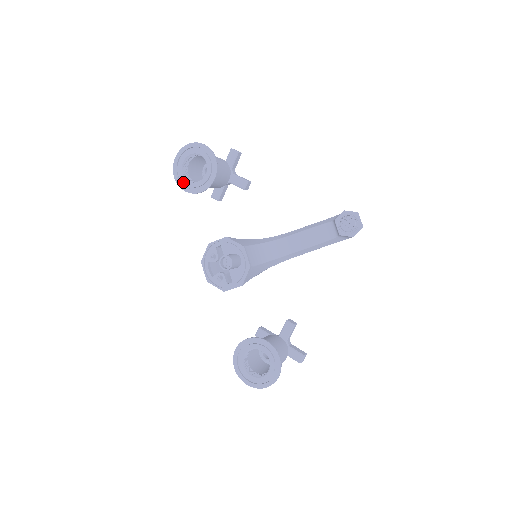
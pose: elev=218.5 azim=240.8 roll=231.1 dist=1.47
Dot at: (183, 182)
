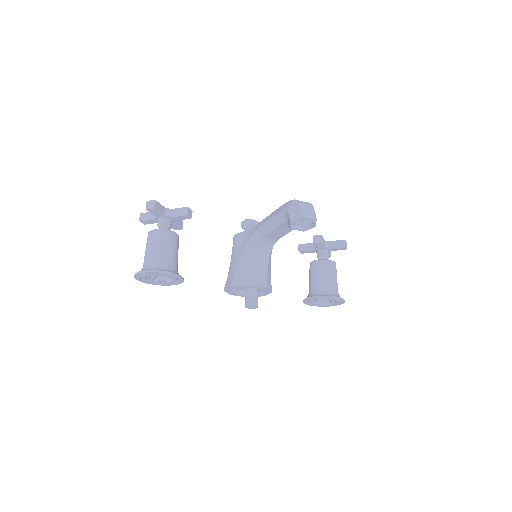
Dot at: (163, 284)
